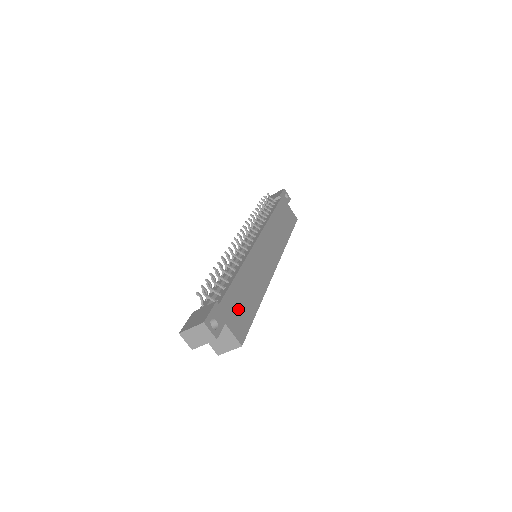
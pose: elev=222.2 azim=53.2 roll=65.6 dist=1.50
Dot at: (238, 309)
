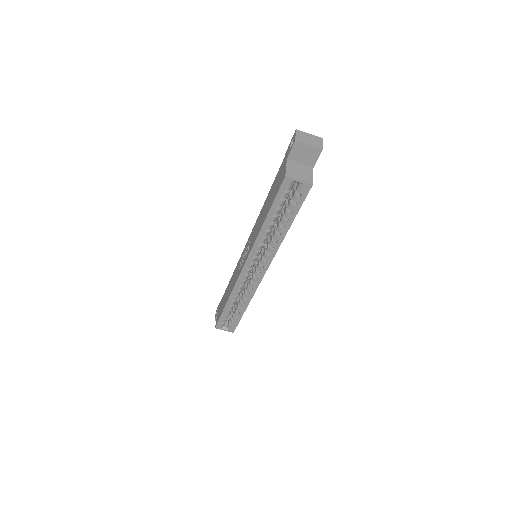
Dot at: occluded
